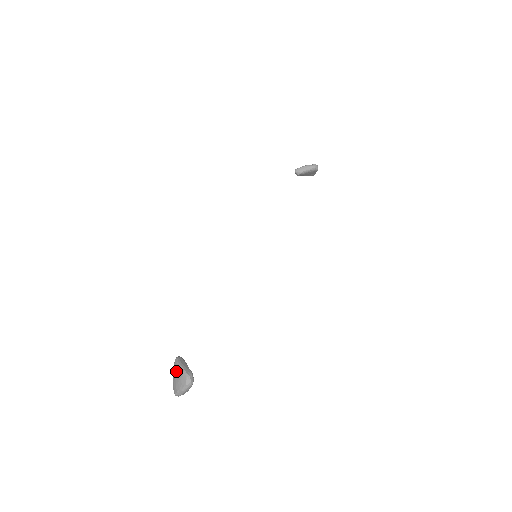
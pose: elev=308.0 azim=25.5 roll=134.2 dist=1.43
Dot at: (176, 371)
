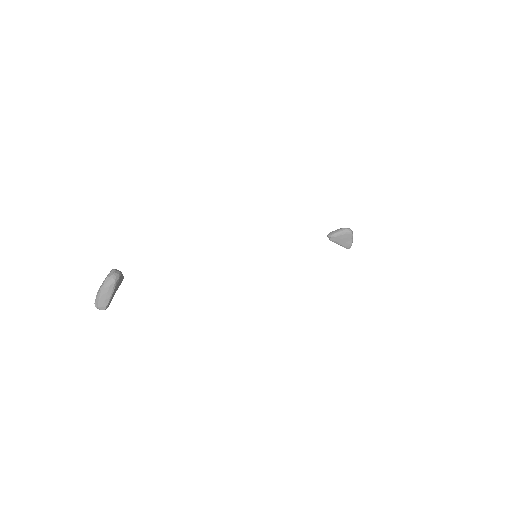
Dot at: occluded
